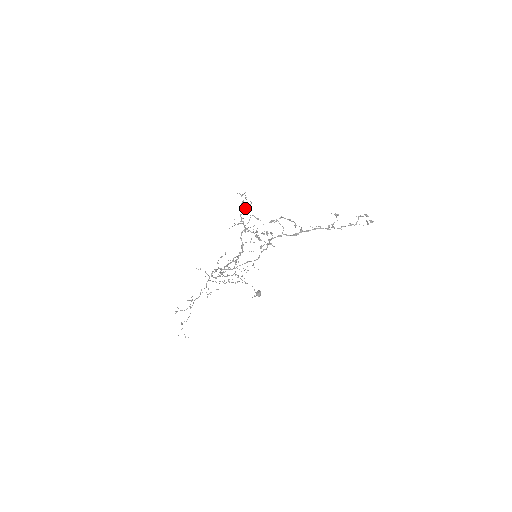
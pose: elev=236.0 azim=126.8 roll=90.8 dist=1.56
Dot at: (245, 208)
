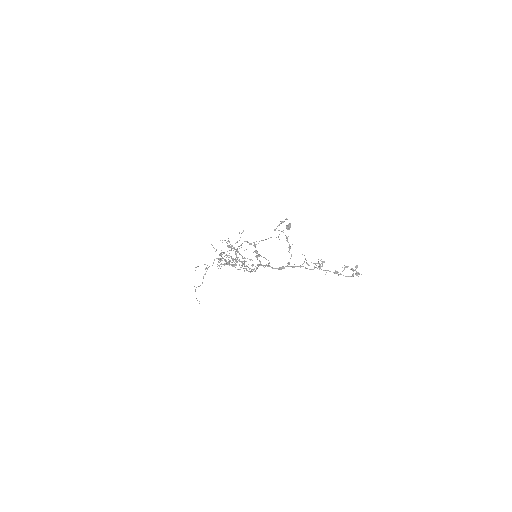
Dot at: (232, 245)
